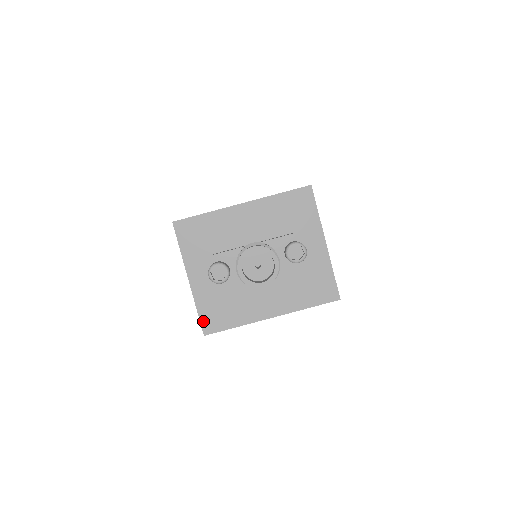
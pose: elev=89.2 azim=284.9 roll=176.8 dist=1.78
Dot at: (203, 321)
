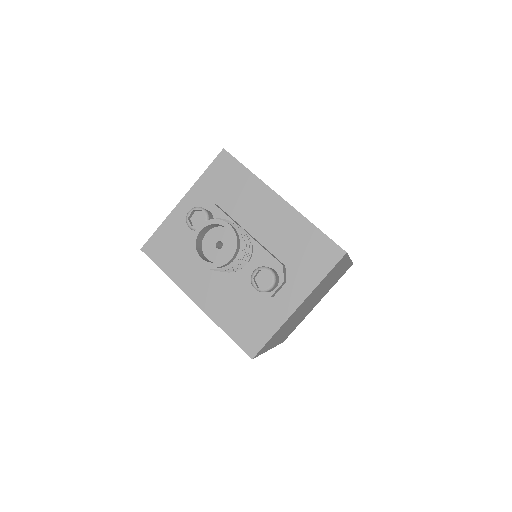
Dot at: (153, 239)
